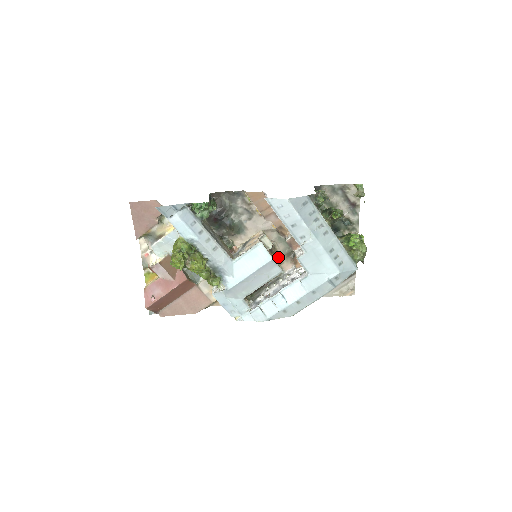
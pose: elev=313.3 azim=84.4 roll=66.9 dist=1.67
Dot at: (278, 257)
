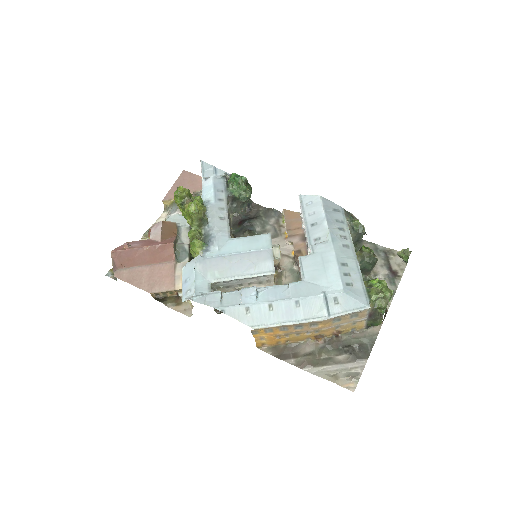
Dot at: occluded
